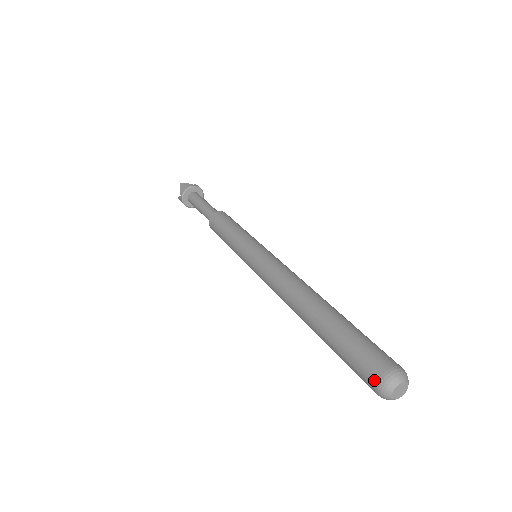
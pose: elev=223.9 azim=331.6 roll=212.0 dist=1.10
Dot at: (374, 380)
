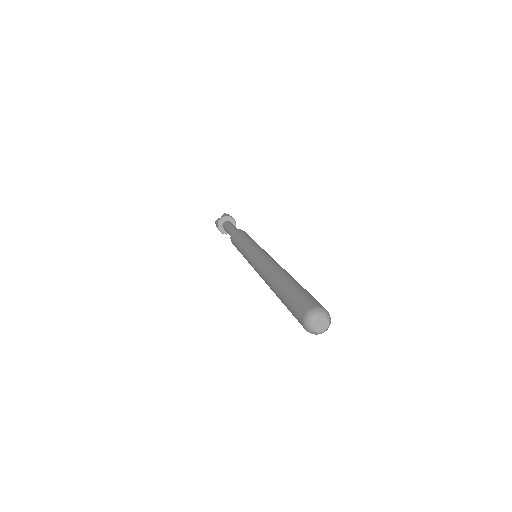
Dot at: (308, 308)
